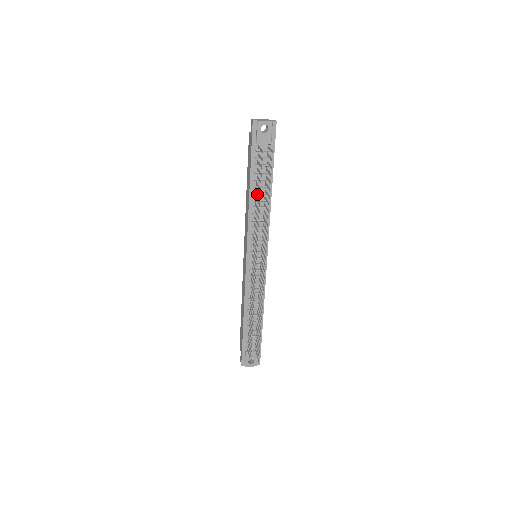
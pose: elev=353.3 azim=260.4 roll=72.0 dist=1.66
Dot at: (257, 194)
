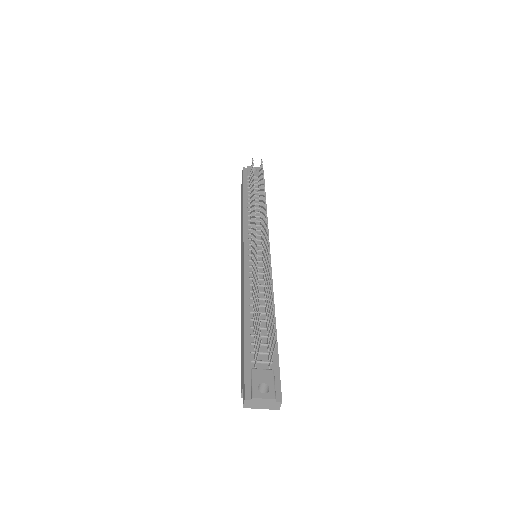
Dot at: occluded
